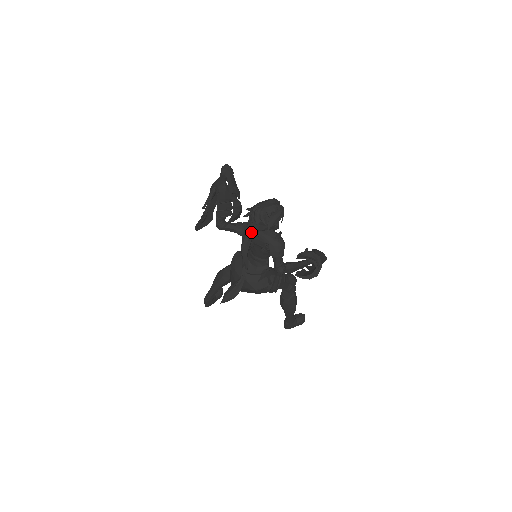
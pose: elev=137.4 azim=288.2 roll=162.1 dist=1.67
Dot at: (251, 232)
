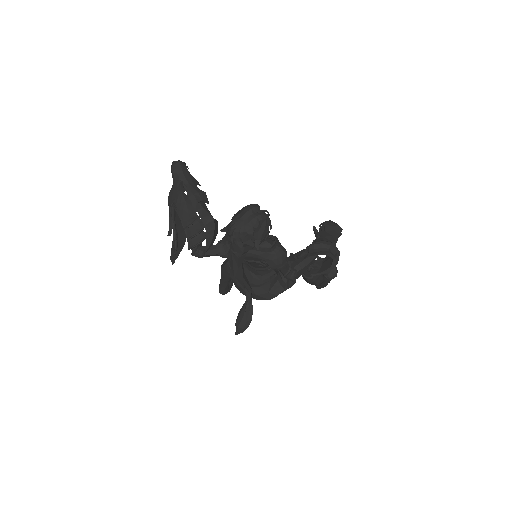
Dot at: (237, 258)
